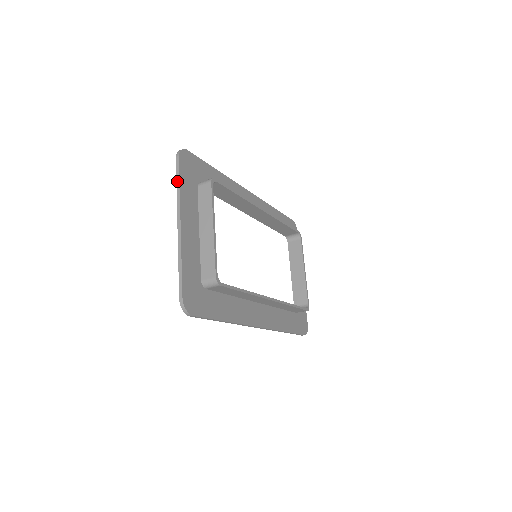
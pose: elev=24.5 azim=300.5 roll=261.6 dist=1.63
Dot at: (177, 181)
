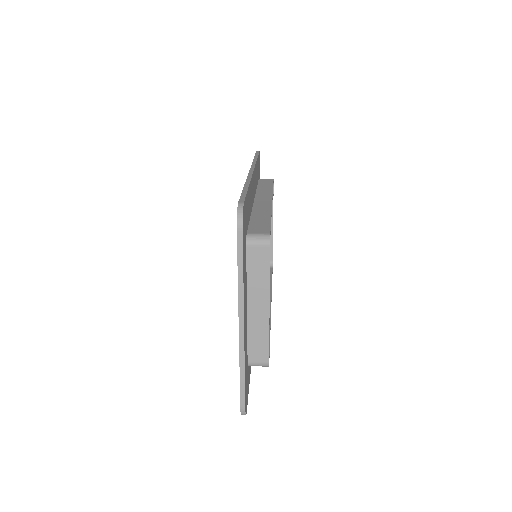
Dot at: (239, 266)
